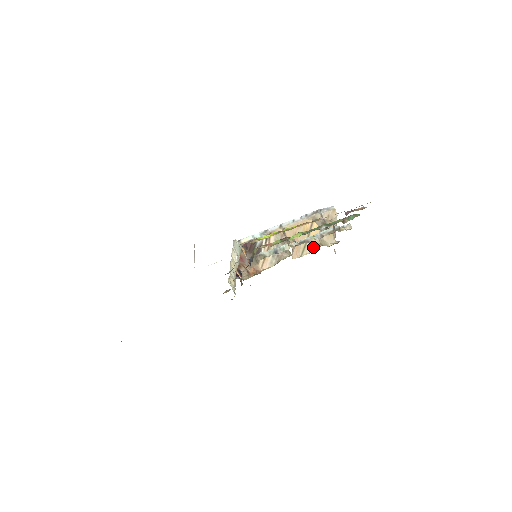
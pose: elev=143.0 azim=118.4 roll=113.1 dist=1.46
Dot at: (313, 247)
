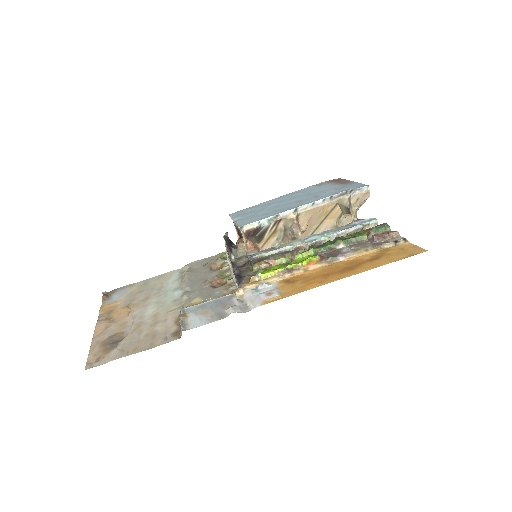
Dot at: (326, 229)
